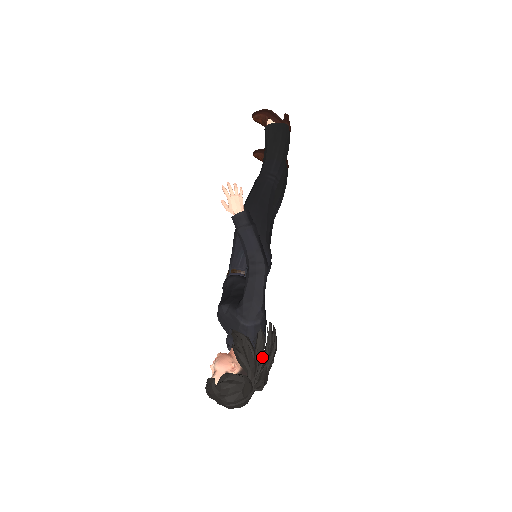
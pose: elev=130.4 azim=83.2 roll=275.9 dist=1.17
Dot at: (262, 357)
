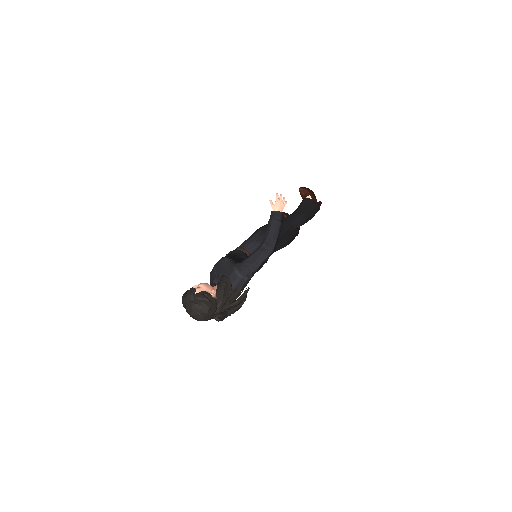
Dot at: (231, 303)
